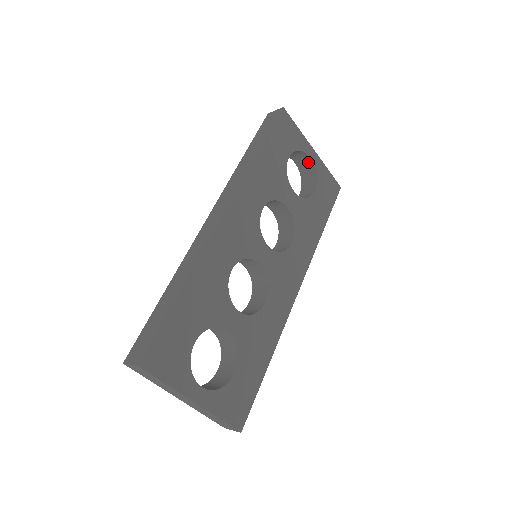
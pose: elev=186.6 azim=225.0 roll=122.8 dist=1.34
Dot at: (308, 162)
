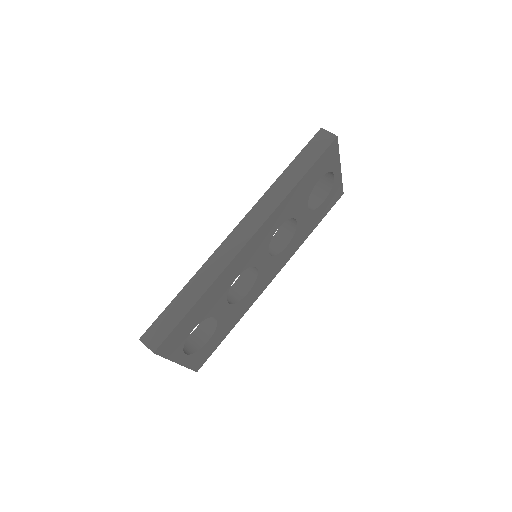
Dot at: (331, 176)
